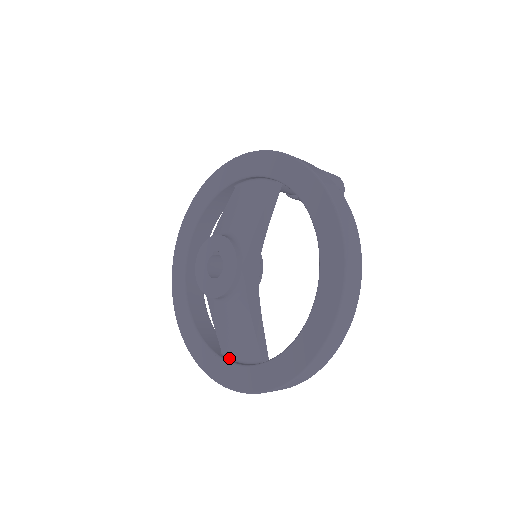
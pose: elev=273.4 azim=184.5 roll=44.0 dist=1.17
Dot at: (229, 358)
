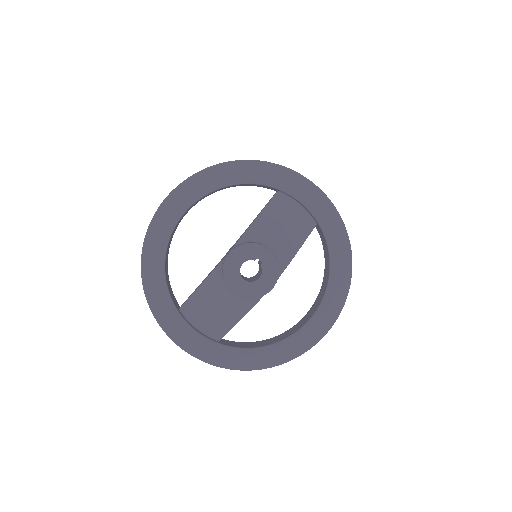
Dot at: (187, 319)
